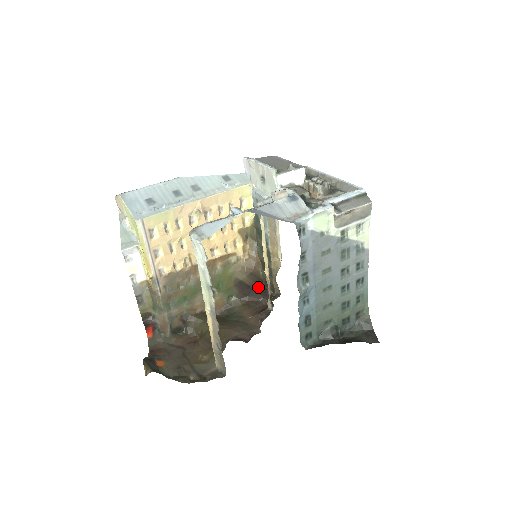
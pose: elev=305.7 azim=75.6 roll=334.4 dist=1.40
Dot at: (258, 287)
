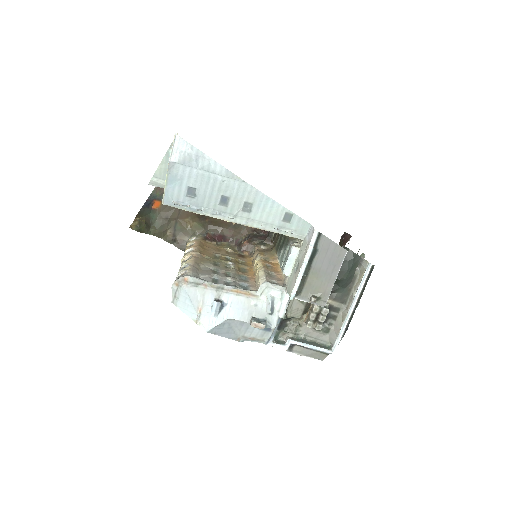
Dot at: occluded
